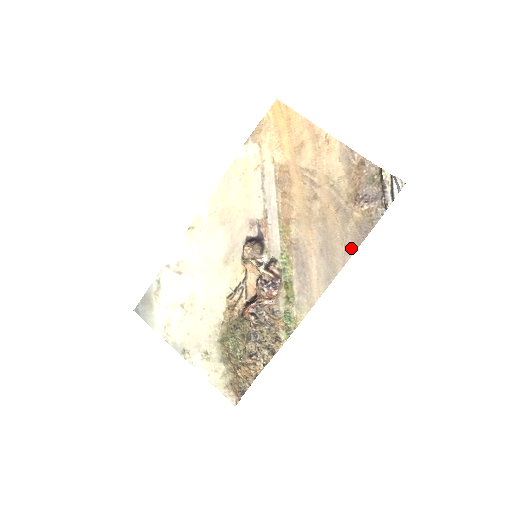
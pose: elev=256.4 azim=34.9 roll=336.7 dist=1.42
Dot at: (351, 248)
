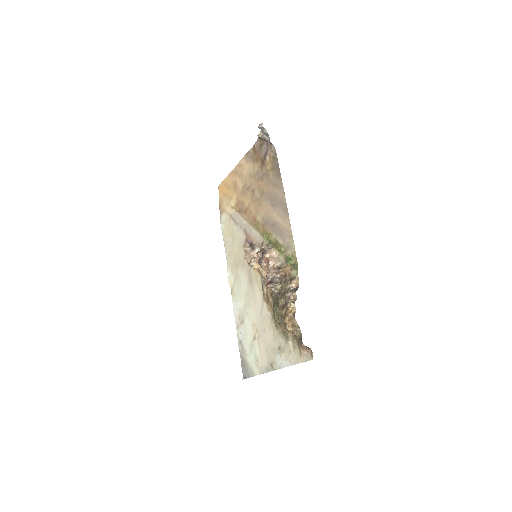
Dot at: (279, 182)
